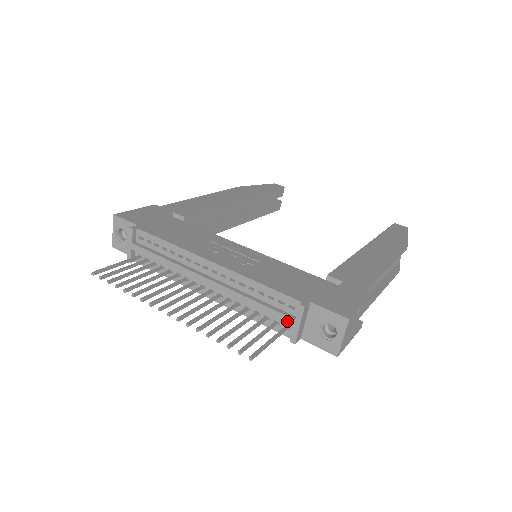
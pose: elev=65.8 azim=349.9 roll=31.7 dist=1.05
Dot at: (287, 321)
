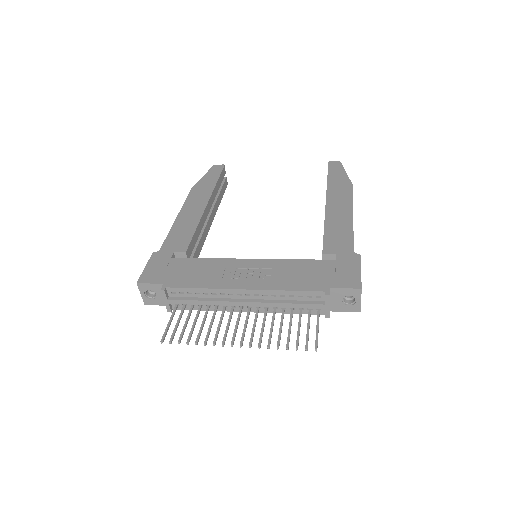
Dot at: (319, 307)
